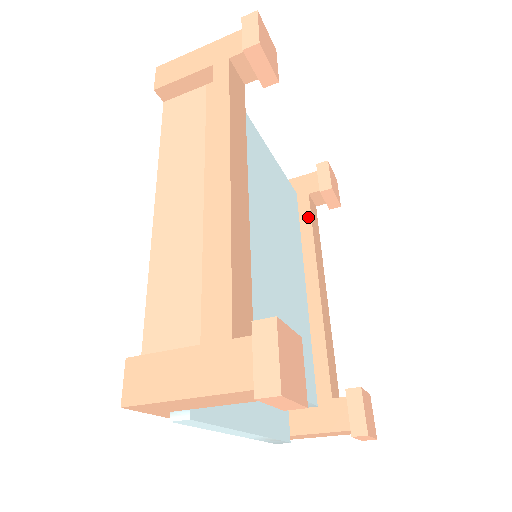
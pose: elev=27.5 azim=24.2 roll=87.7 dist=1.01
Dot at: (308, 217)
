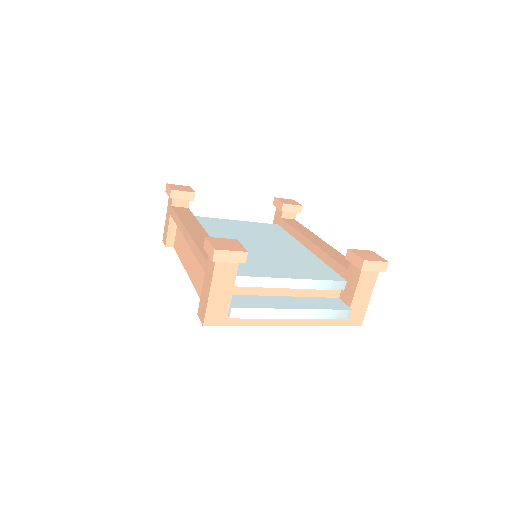
Dot at: (287, 226)
